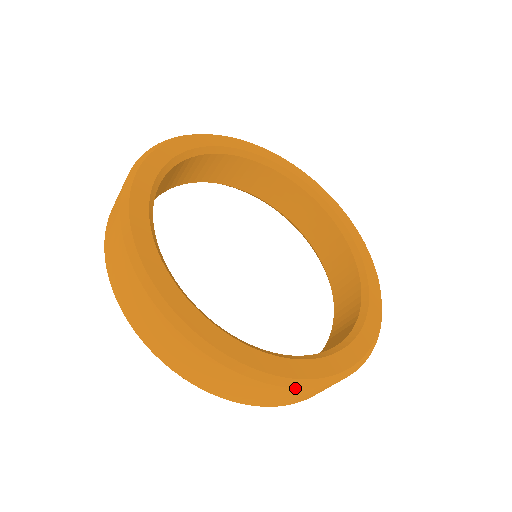
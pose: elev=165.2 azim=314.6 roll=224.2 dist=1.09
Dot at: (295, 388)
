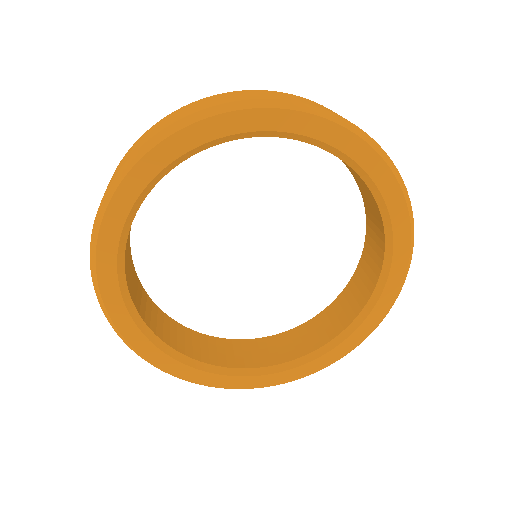
Dot at: occluded
